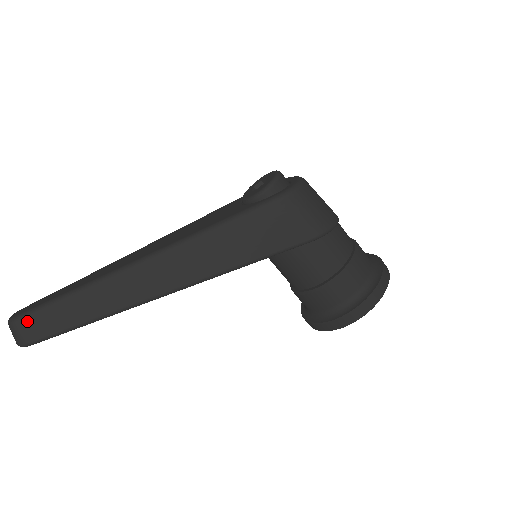
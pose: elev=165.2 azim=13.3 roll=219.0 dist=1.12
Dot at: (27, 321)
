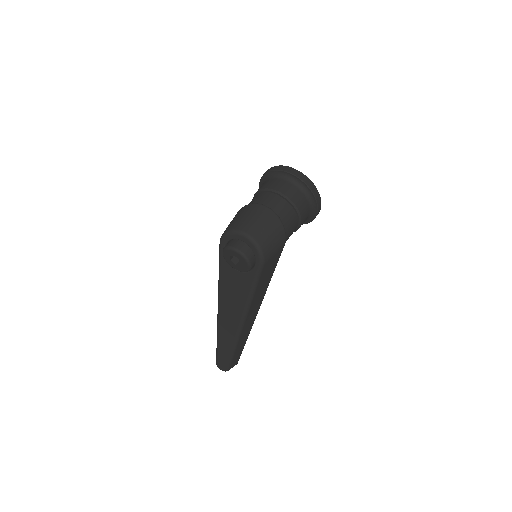
Dot at: (231, 366)
